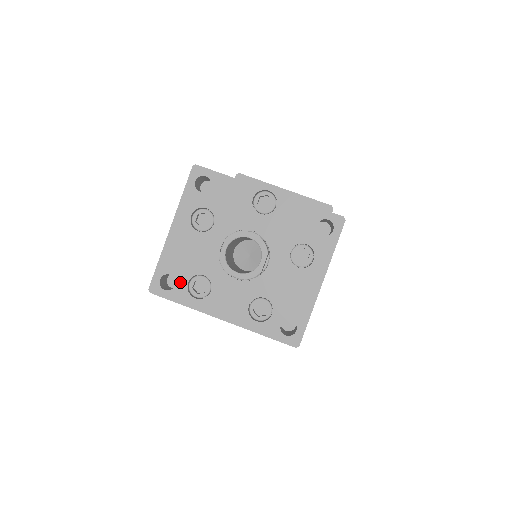
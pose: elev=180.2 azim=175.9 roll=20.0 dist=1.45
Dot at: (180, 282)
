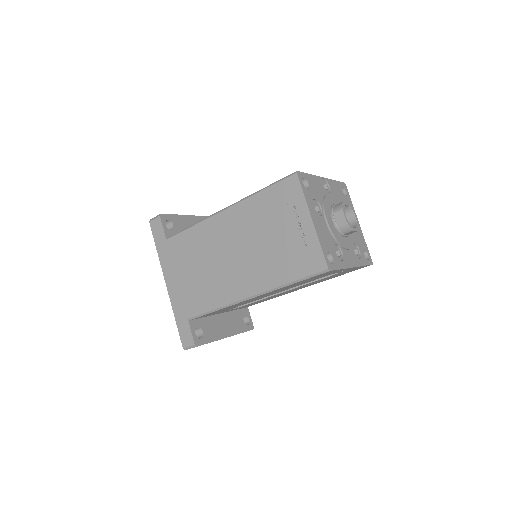
Dot at: (333, 255)
